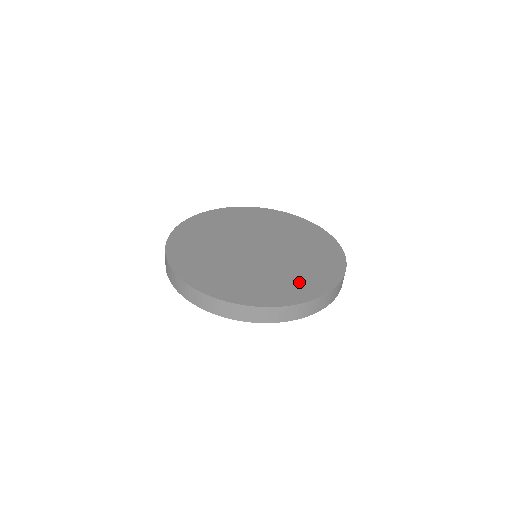
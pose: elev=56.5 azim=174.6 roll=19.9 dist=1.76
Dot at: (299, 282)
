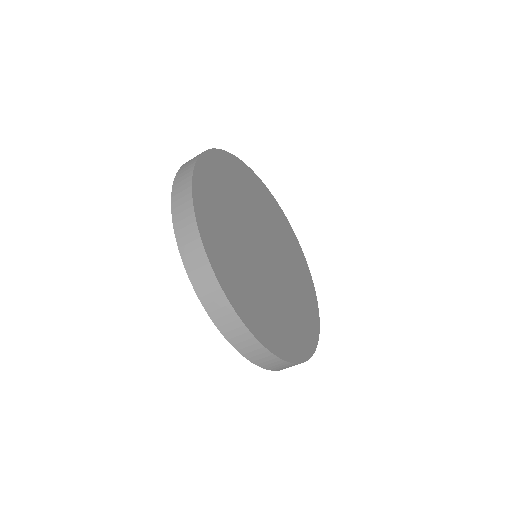
Dot at: (304, 319)
